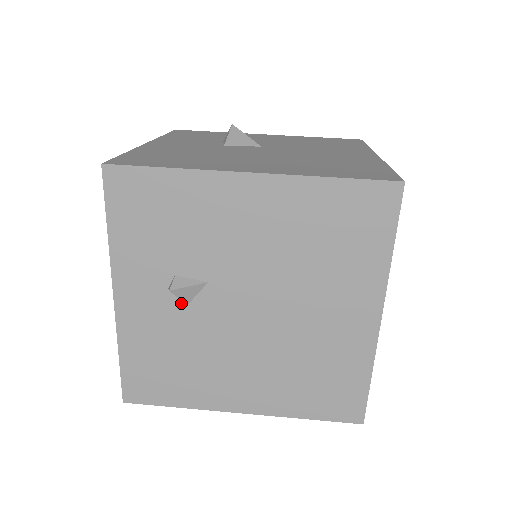
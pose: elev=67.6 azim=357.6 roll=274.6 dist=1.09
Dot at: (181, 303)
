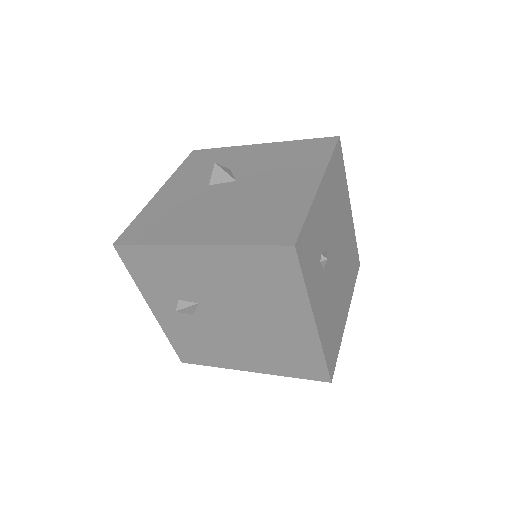
Dot at: (189, 314)
